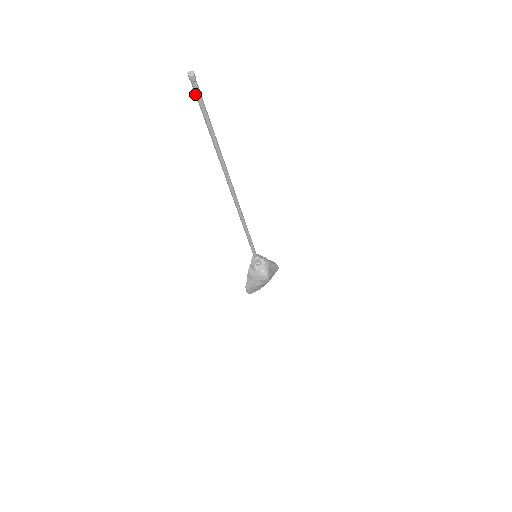
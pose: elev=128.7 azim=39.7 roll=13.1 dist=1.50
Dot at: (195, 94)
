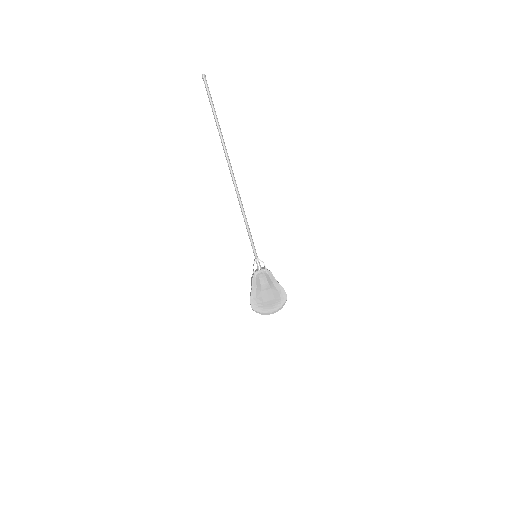
Dot at: occluded
